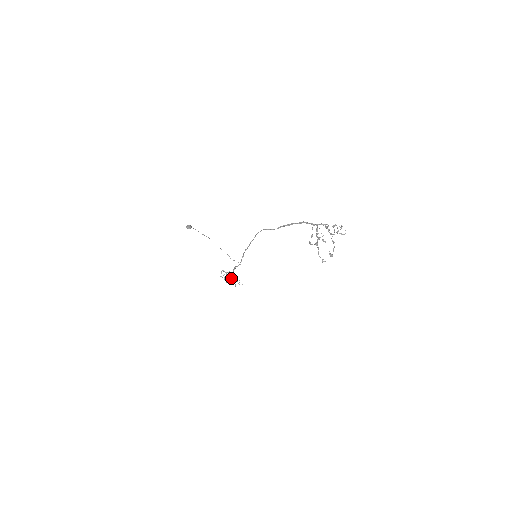
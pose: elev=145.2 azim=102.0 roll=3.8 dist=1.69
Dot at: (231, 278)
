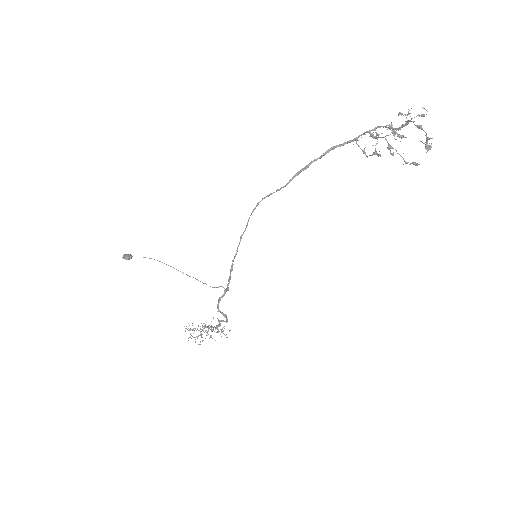
Dot at: (212, 327)
